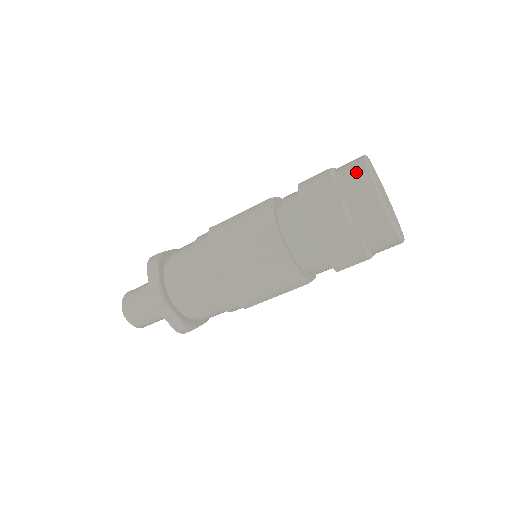
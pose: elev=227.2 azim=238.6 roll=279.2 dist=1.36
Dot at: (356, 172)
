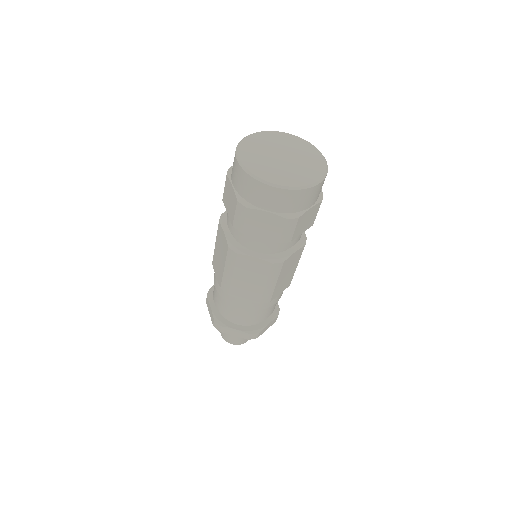
Dot at: (233, 163)
